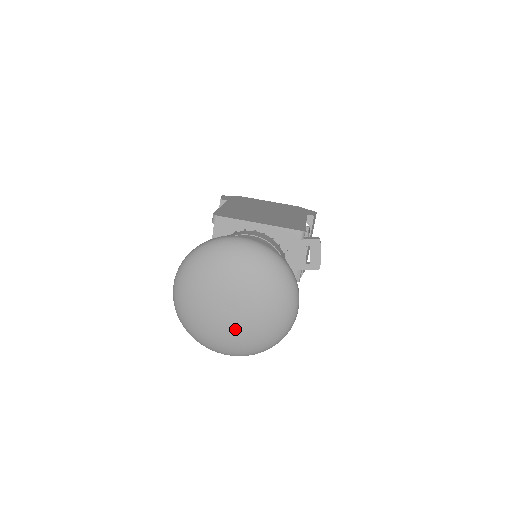
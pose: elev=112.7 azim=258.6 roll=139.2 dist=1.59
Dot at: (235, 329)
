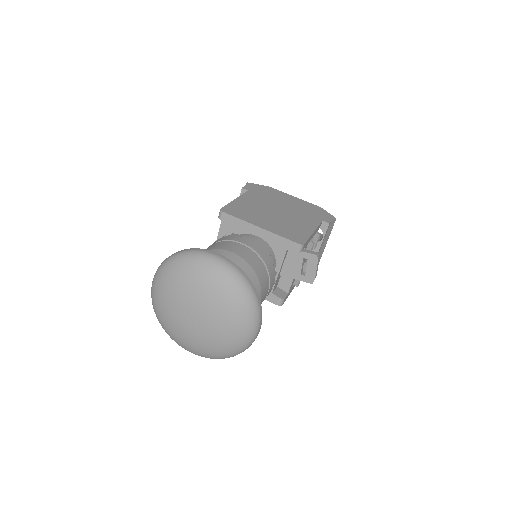
Dot at: (196, 336)
